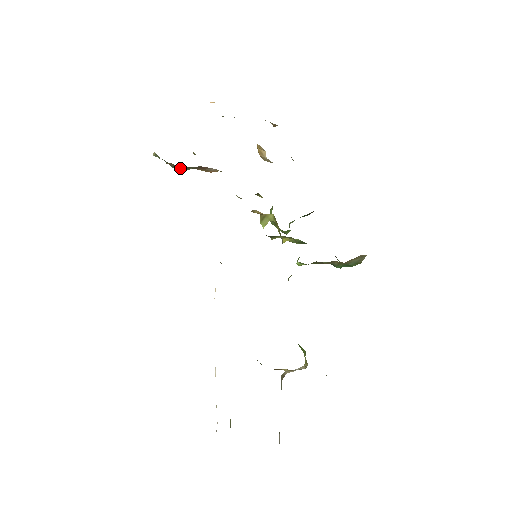
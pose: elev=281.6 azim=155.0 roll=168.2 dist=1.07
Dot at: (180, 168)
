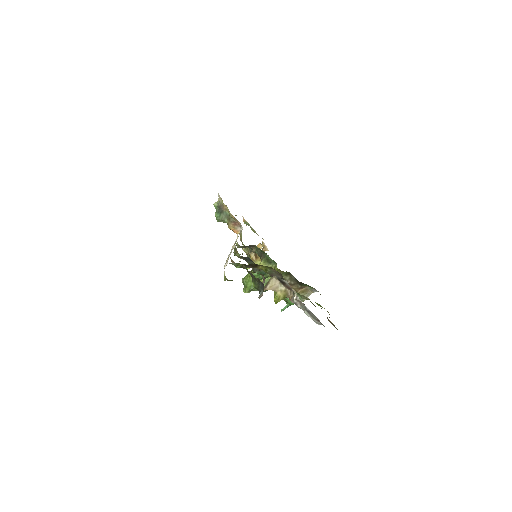
Dot at: (224, 216)
